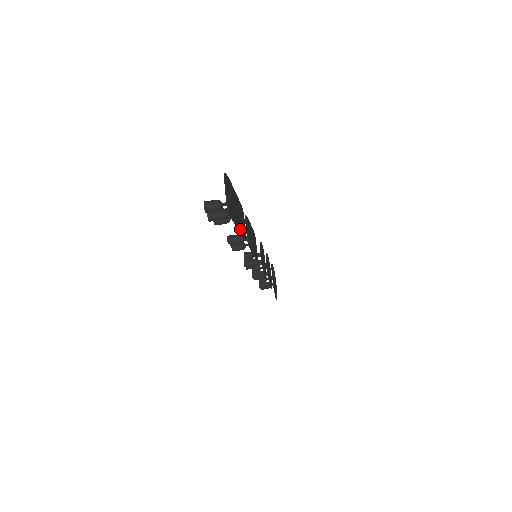
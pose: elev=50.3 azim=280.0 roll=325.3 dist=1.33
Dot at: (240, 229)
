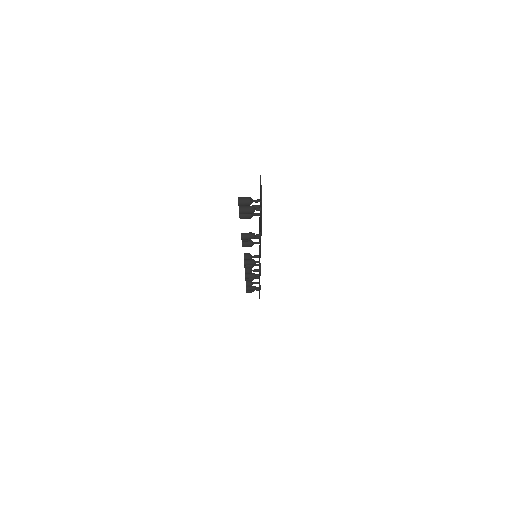
Dot at: occluded
